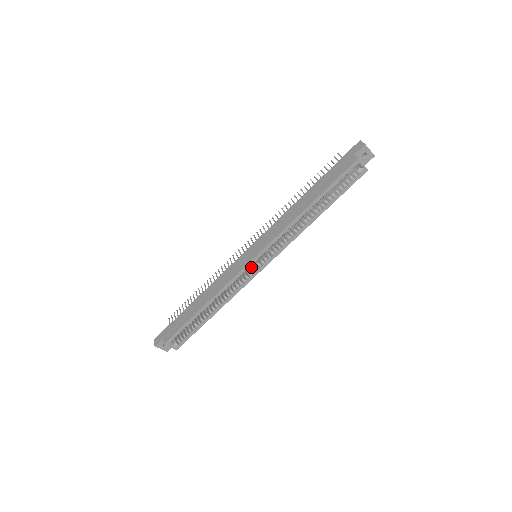
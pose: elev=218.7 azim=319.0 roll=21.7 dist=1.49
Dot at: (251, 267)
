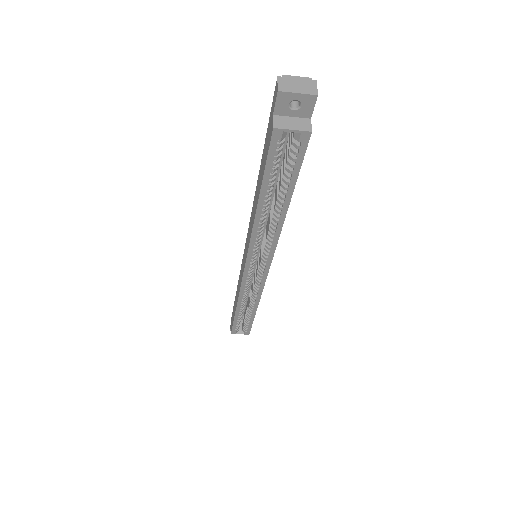
Dot at: (257, 269)
